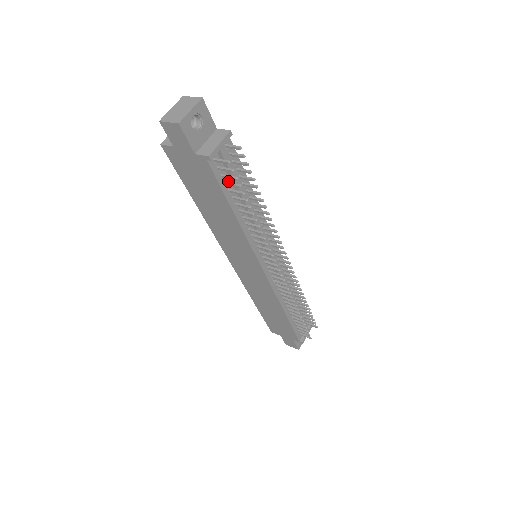
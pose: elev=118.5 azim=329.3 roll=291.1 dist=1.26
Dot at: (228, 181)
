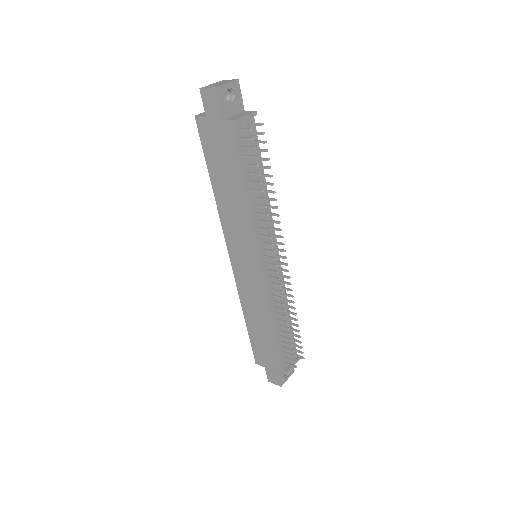
Dot at: (246, 155)
